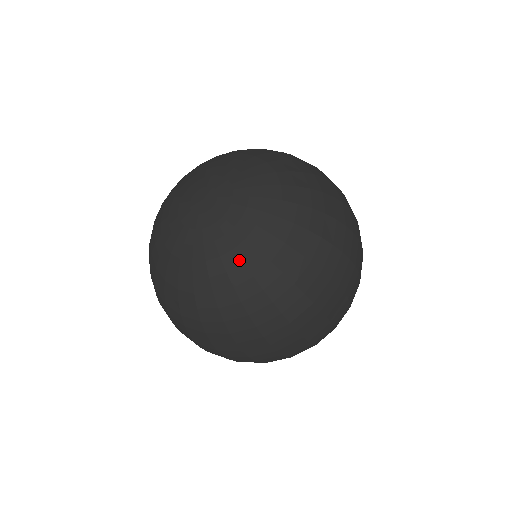
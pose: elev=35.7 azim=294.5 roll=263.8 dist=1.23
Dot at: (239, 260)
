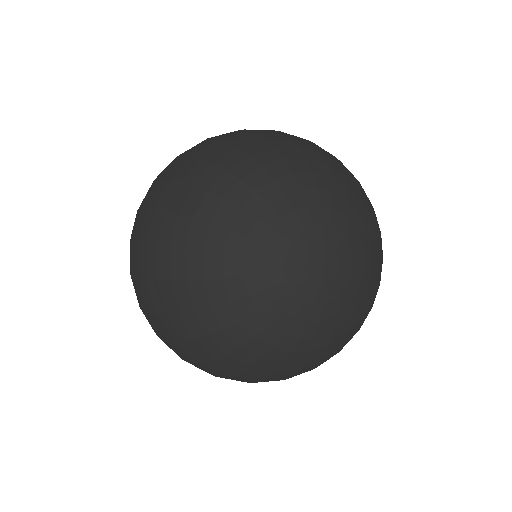
Dot at: (328, 342)
